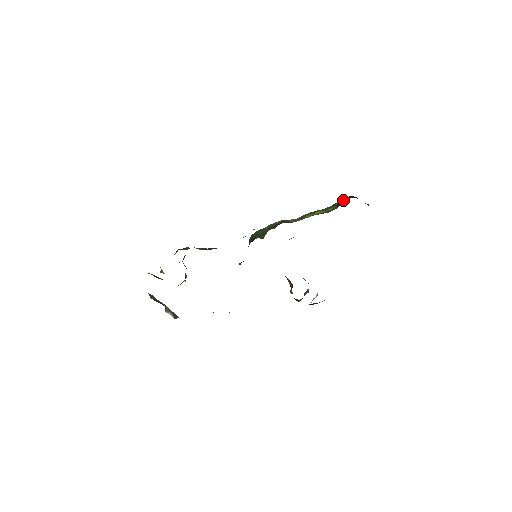
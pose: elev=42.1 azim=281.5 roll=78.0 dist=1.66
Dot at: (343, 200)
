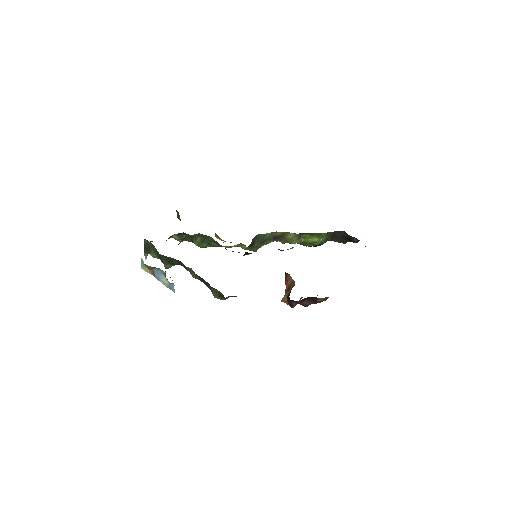
Dot at: (333, 235)
